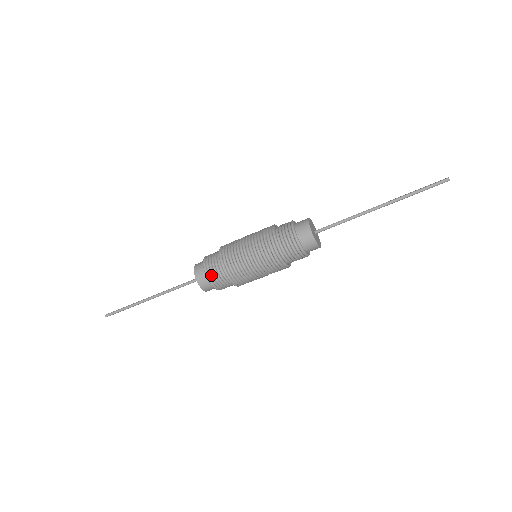
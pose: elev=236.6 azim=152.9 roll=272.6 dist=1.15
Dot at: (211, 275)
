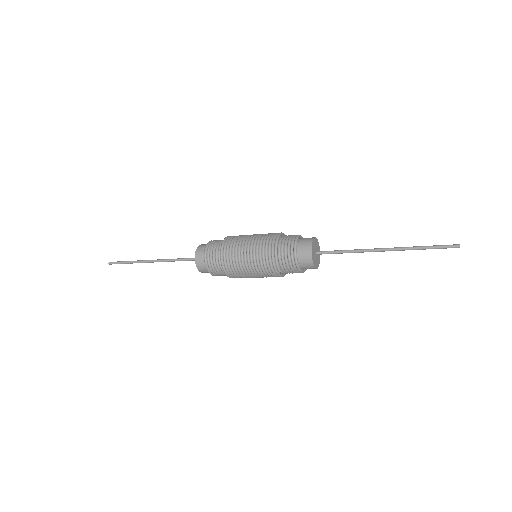
Dot at: (210, 264)
